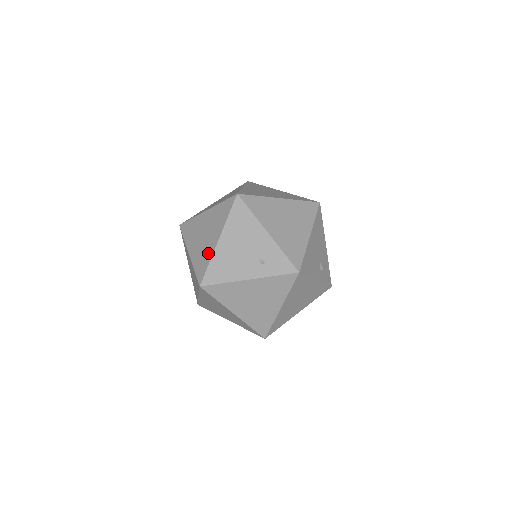
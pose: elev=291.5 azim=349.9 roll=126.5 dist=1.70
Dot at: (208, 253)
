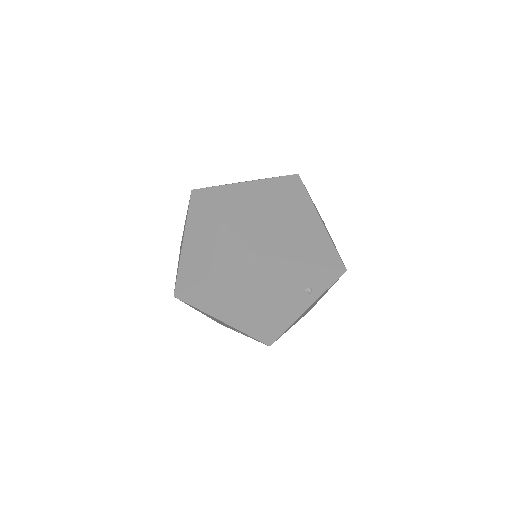
Dot at: occluded
